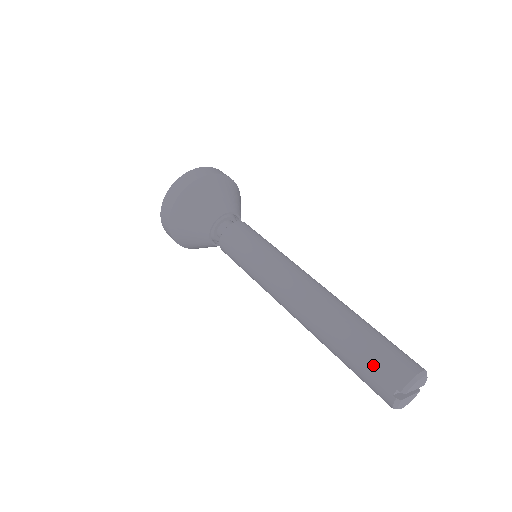
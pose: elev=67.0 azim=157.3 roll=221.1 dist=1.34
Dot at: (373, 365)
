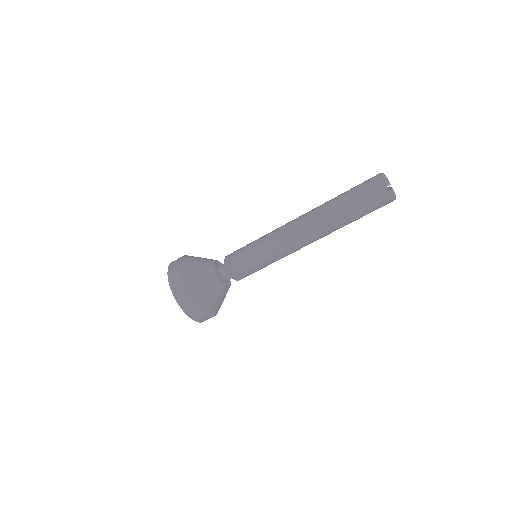
Dot at: (367, 195)
